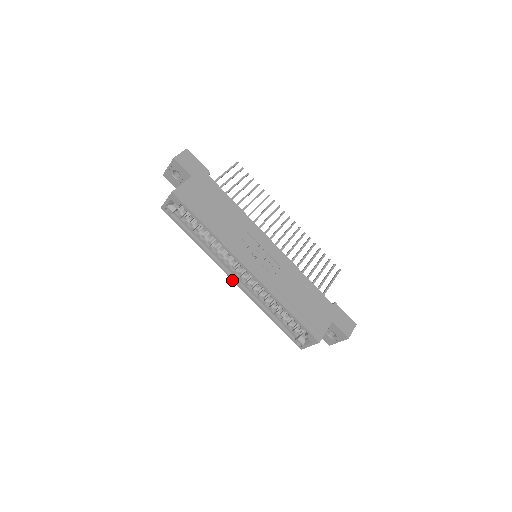
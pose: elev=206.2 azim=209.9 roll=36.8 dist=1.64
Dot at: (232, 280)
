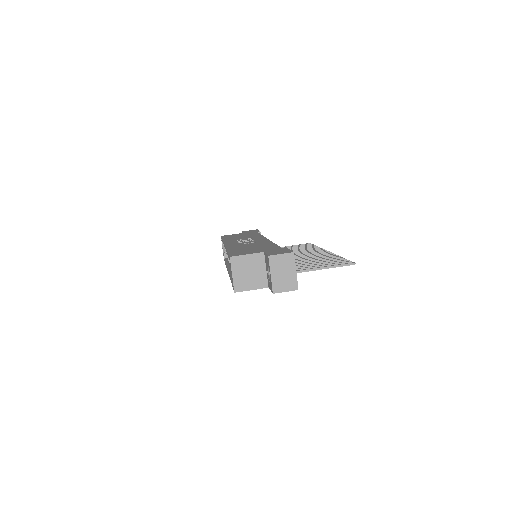
Dot at: occluded
